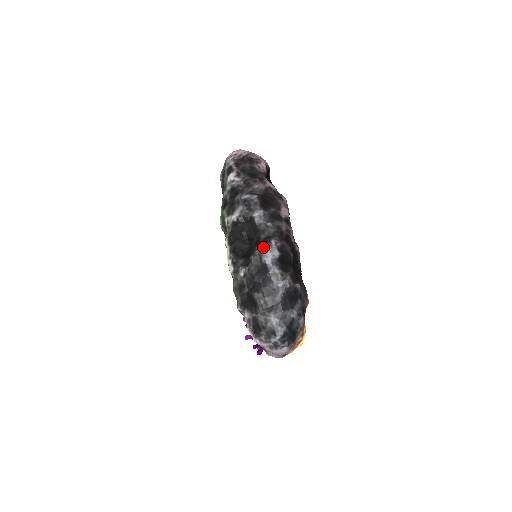
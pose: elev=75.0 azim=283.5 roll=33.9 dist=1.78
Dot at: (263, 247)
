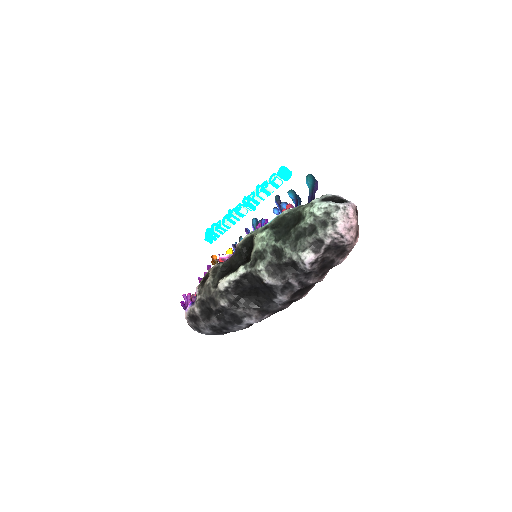
Dot at: (255, 315)
